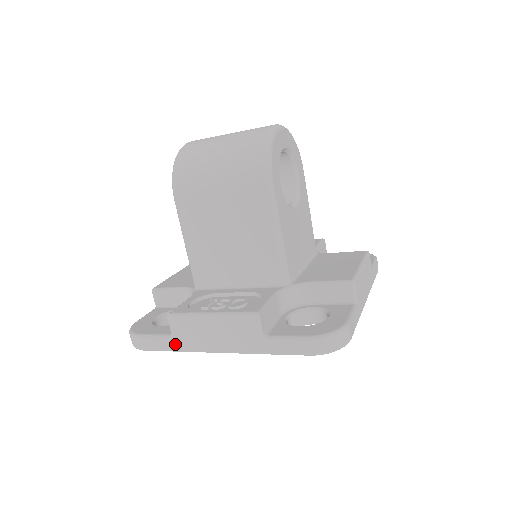
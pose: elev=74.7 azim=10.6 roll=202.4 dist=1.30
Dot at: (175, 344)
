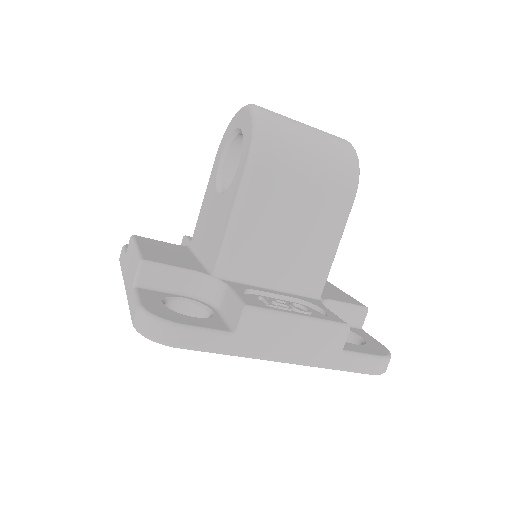
Dot at: (233, 345)
